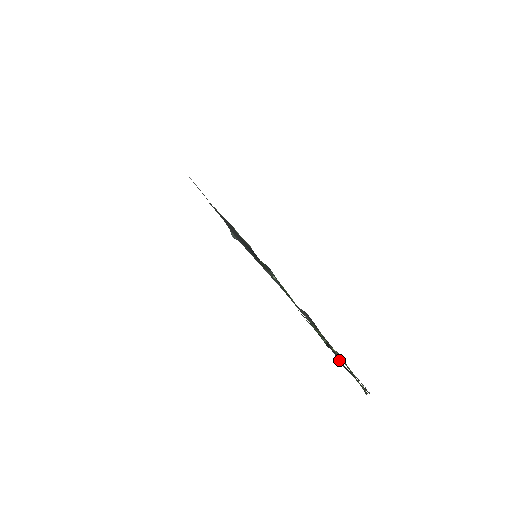
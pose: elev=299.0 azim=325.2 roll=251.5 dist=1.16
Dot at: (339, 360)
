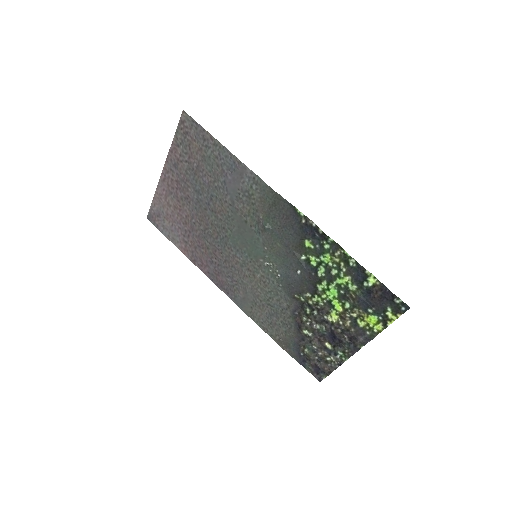
Dot at: (370, 304)
